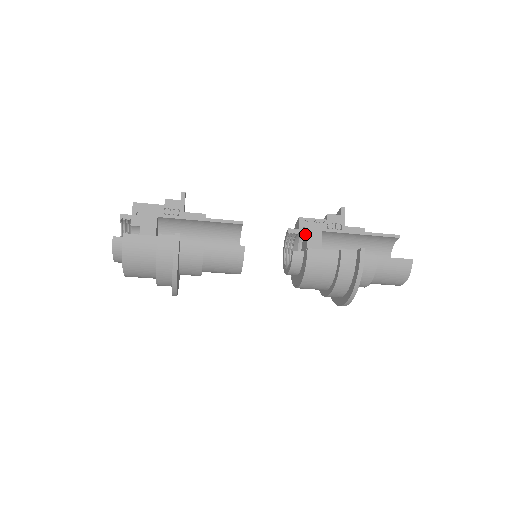
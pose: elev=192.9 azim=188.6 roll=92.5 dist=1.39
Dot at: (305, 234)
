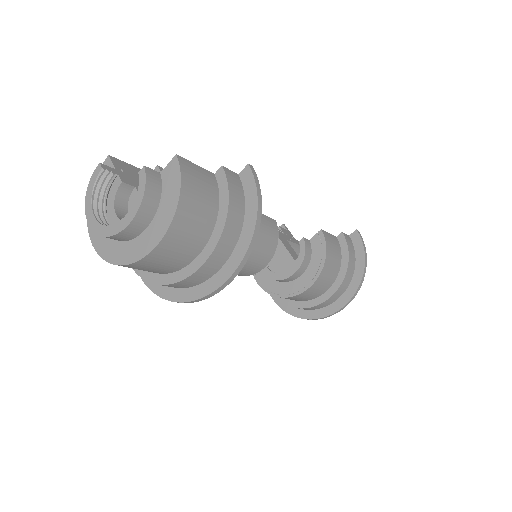
Dot at: occluded
